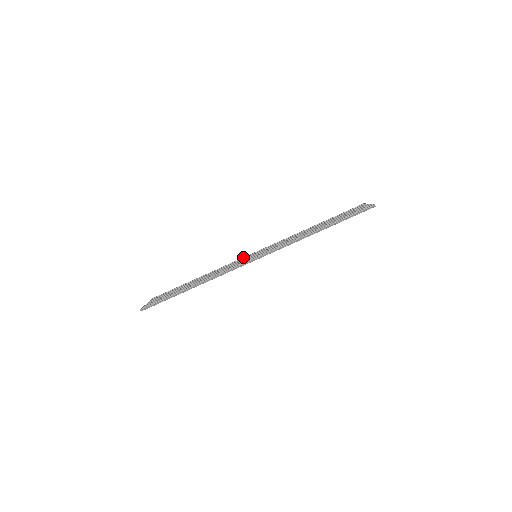
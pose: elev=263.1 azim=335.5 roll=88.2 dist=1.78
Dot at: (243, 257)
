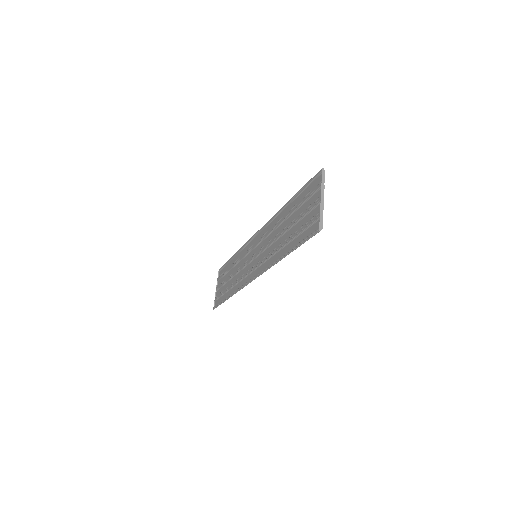
Dot at: (251, 238)
